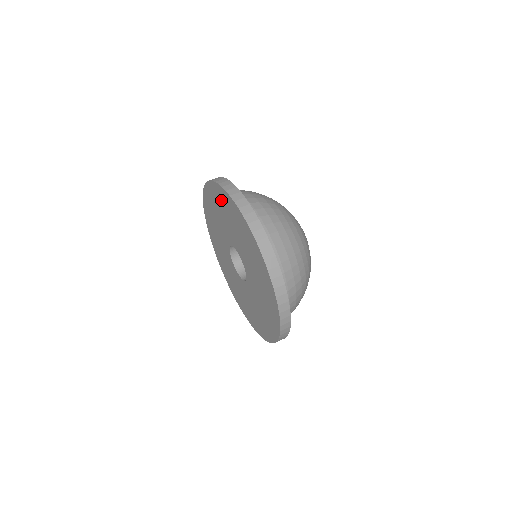
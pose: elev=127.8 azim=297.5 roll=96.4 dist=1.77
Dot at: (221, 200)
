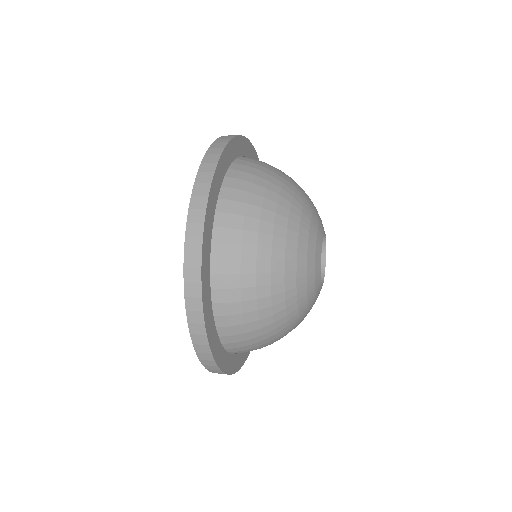
Dot at: occluded
